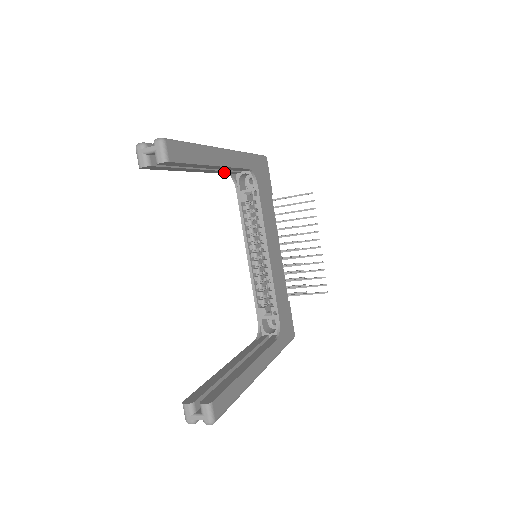
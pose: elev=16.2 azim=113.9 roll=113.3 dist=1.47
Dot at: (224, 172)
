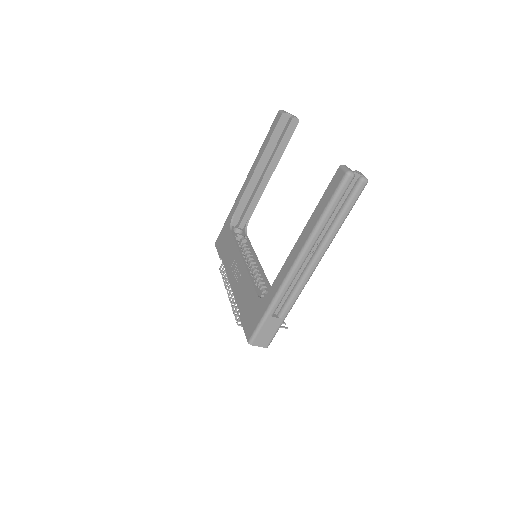
Dot at: (241, 206)
